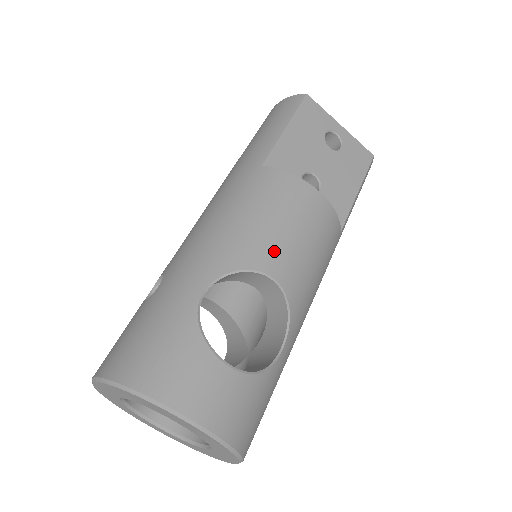
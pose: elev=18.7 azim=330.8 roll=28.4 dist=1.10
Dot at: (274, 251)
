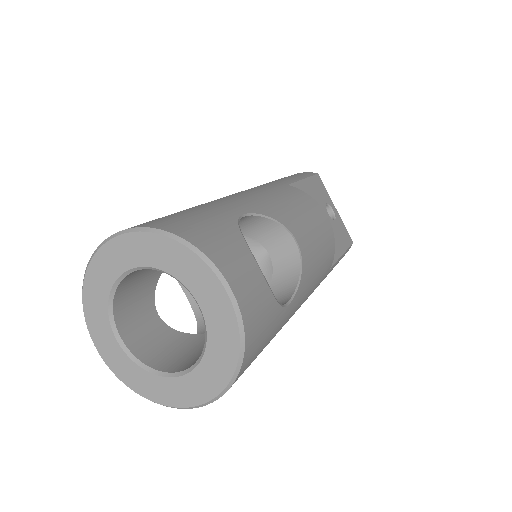
Dot at: (299, 226)
